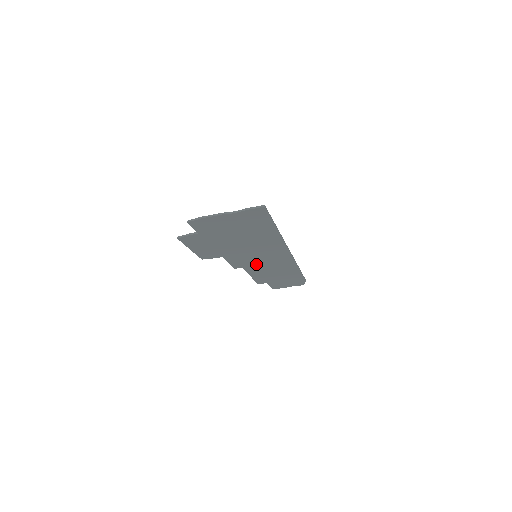
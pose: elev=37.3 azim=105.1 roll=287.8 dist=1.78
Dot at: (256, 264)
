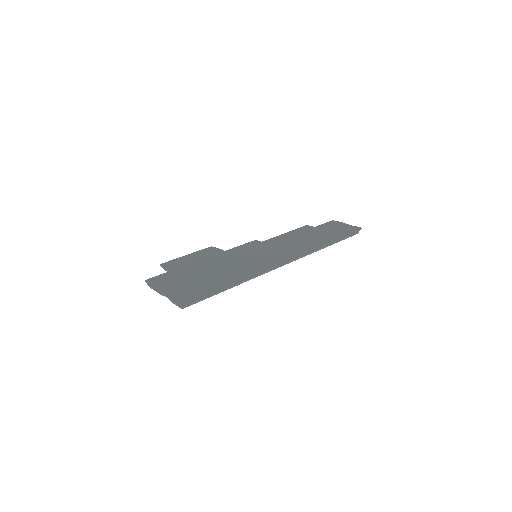
Dot at: (269, 248)
